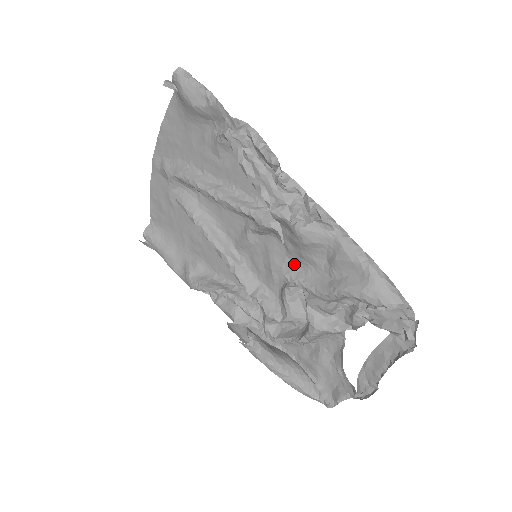
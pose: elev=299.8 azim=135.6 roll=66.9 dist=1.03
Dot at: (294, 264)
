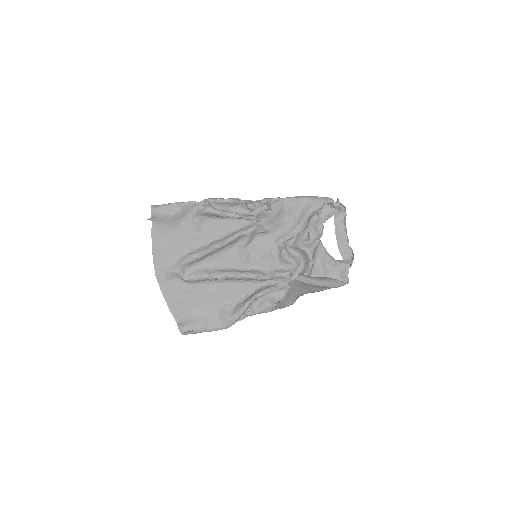
Dot at: (277, 235)
